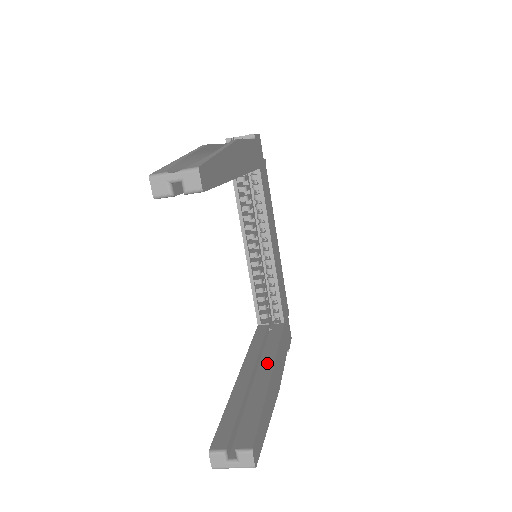
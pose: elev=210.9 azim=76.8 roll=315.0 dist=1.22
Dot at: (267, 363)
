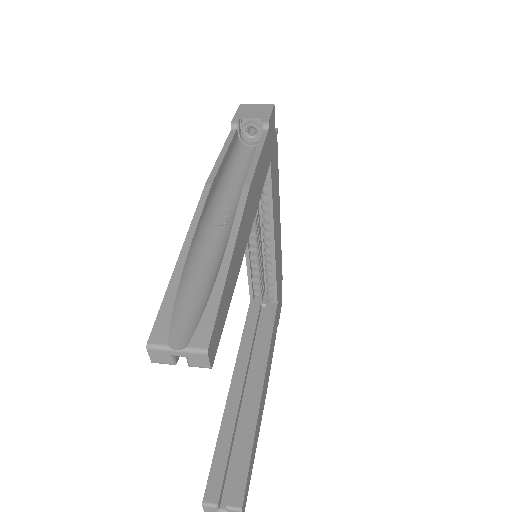
Dot at: (258, 373)
